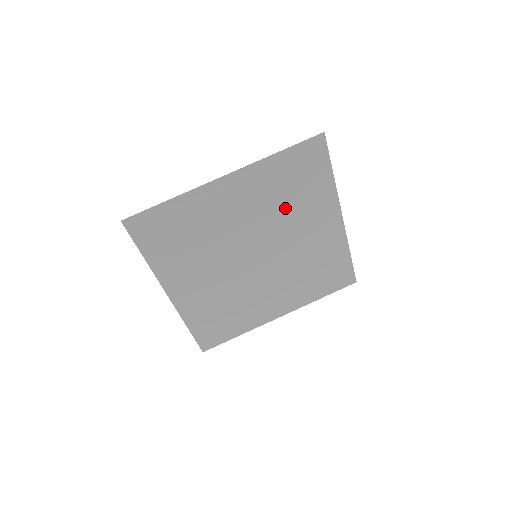
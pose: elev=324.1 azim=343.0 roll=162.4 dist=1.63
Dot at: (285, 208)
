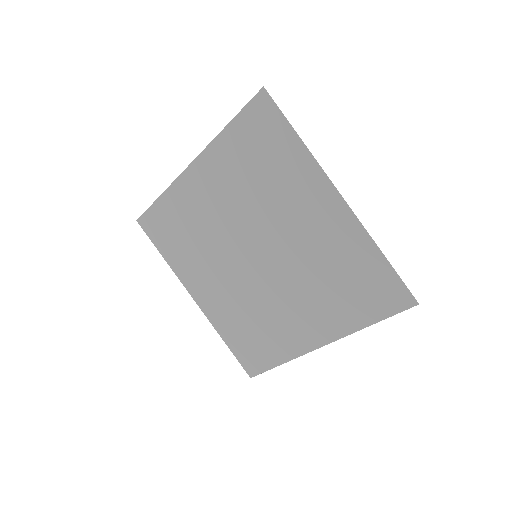
Dot at: (262, 192)
